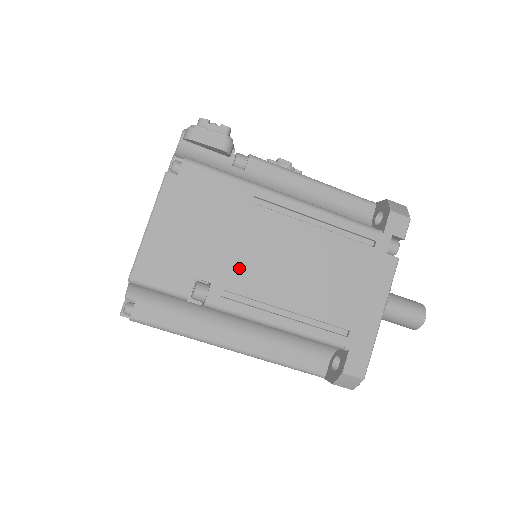
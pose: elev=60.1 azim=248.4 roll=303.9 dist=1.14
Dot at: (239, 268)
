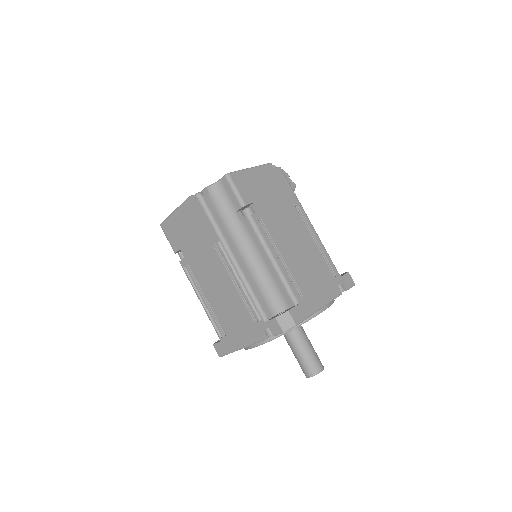
Dot at: (274, 220)
